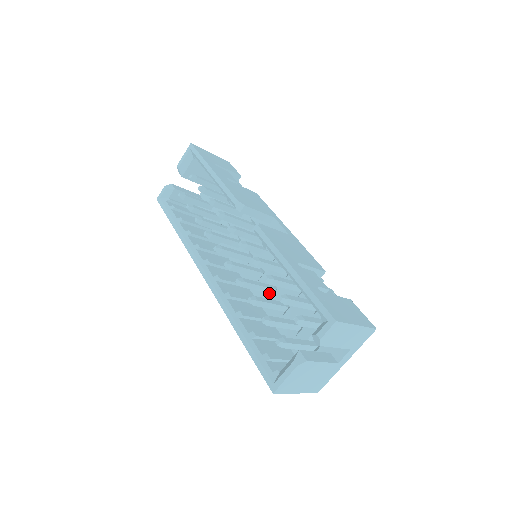
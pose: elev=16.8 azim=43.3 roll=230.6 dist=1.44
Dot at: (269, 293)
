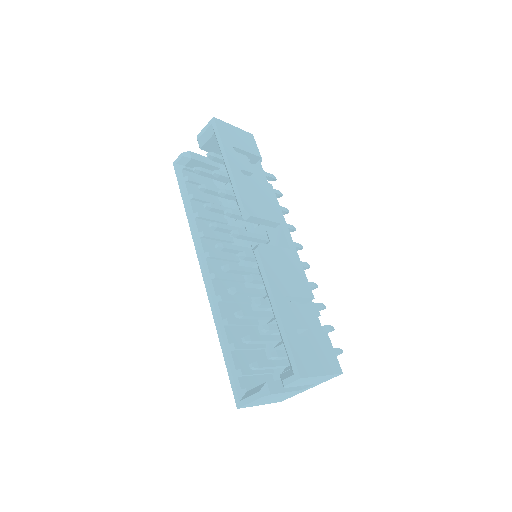
Dot at: (260, 297)
